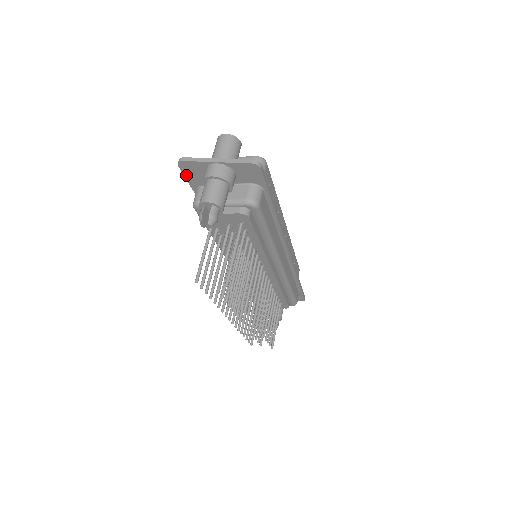
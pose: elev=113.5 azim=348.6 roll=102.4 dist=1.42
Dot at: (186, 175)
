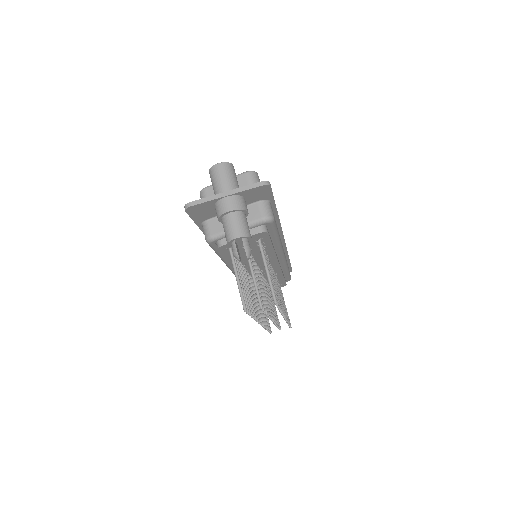
Dot at: (192, 216)
